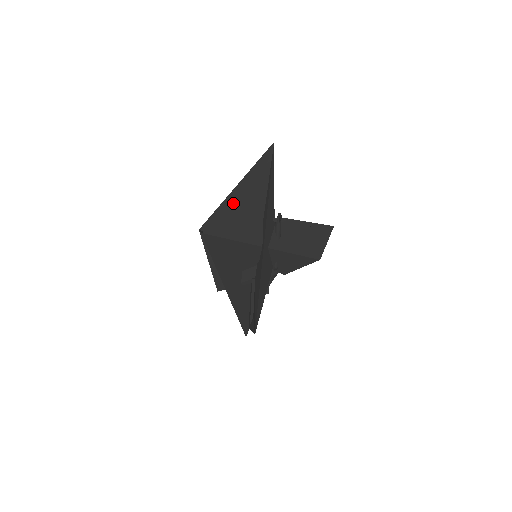
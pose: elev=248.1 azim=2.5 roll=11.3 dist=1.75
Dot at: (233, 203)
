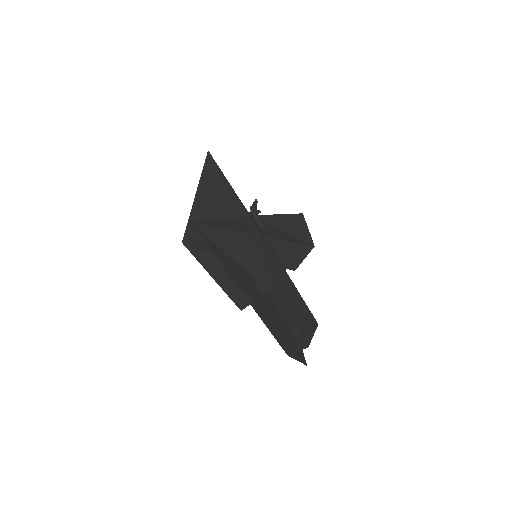
Dot at: (202, 208)
